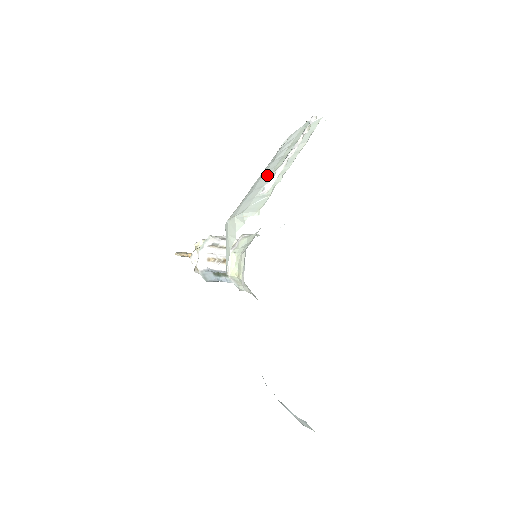
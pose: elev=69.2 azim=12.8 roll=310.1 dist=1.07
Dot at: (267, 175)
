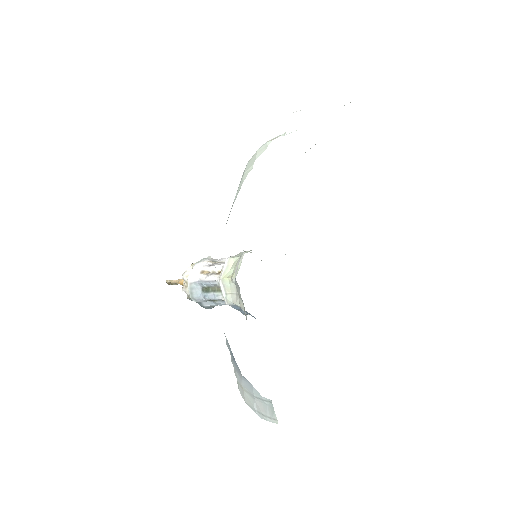
Dot at: occluded
